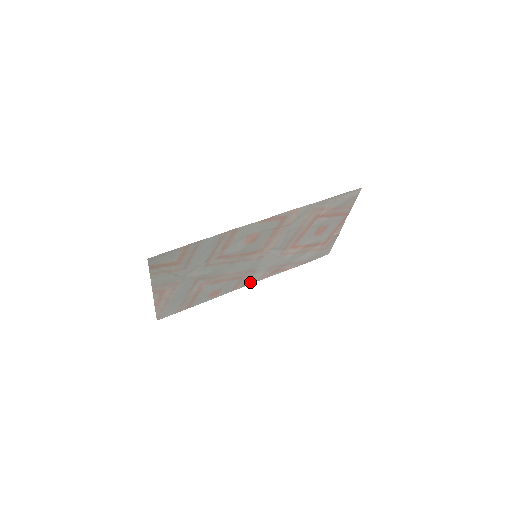
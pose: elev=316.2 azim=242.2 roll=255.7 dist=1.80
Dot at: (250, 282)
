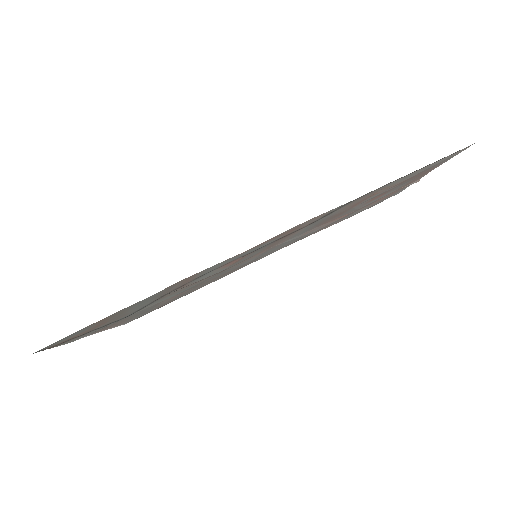
Dot at: (261, 258)
